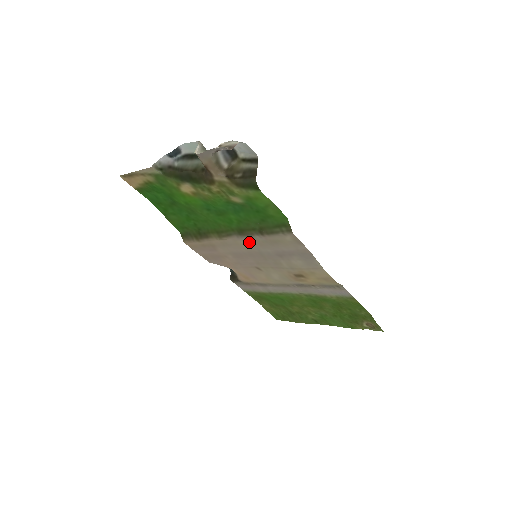
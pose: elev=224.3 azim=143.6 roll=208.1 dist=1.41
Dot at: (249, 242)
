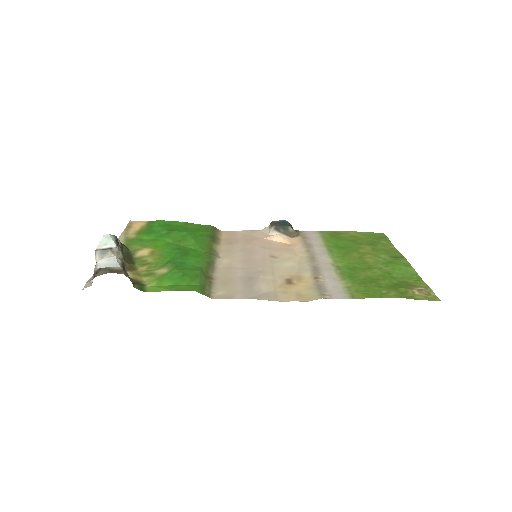
Dot at: (225, 266)
